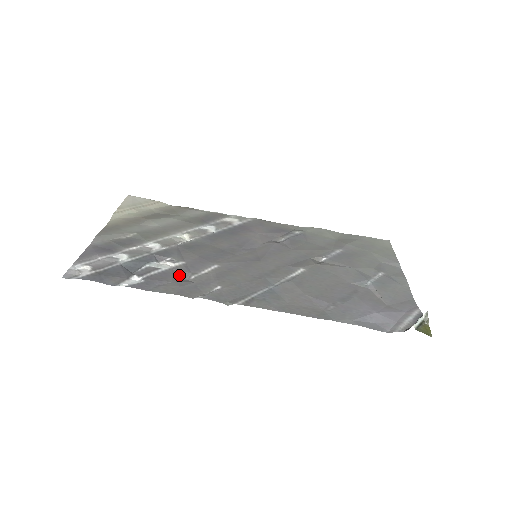
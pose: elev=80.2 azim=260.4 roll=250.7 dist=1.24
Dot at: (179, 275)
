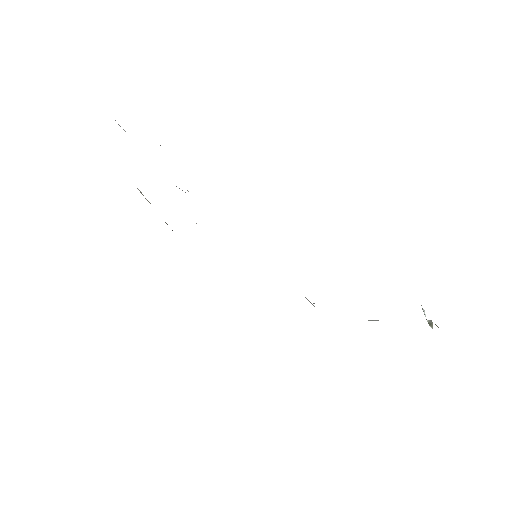
Dot at: occluded
